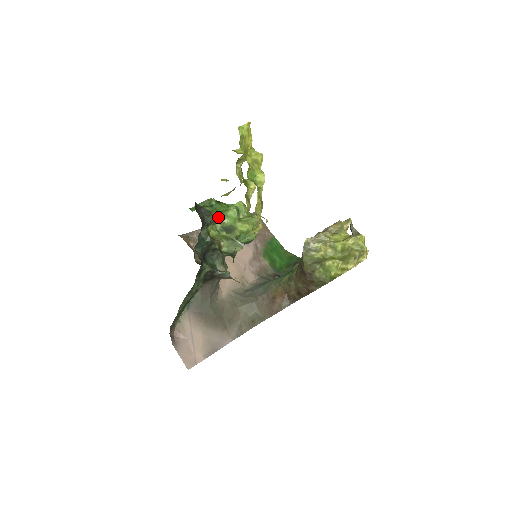
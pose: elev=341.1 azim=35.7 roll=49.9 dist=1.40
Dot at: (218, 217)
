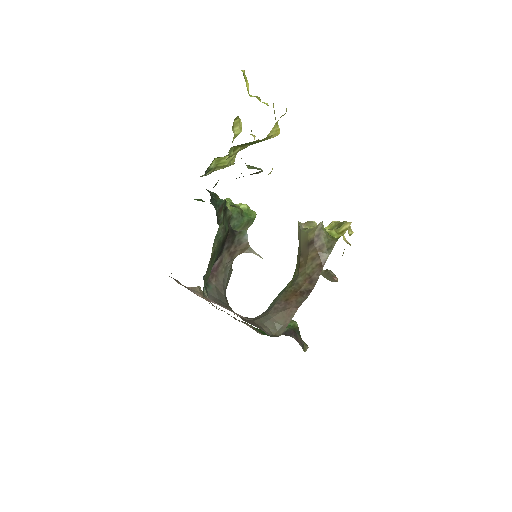
Dot at: (218, 198)
